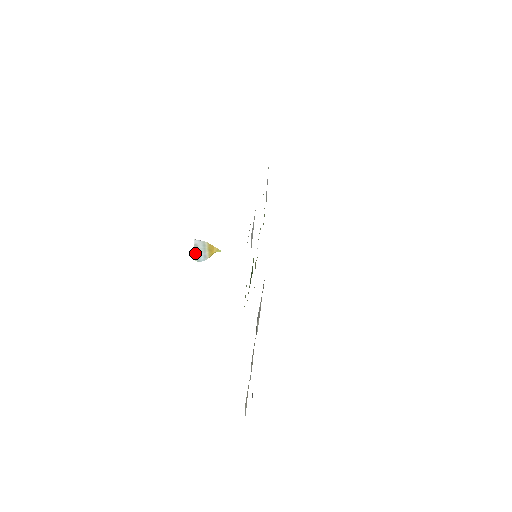
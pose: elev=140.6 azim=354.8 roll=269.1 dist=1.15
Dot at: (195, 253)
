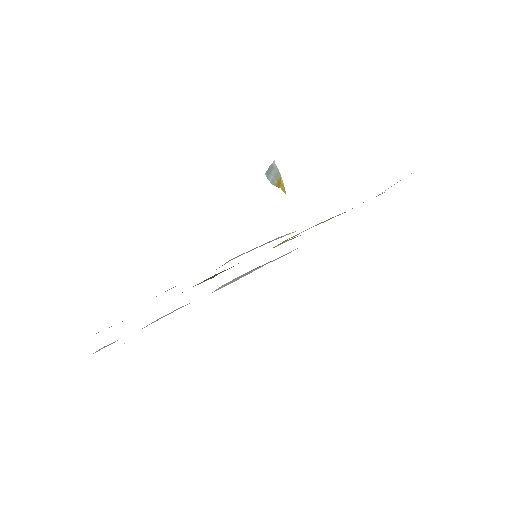
Dot at: (269, 170)
